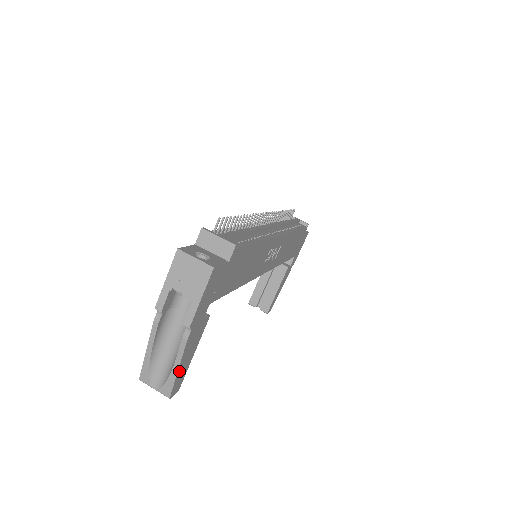
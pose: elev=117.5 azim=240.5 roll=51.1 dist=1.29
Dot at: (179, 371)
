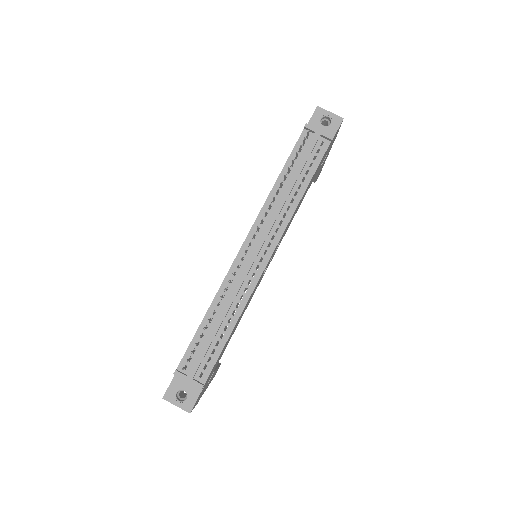
Dot at: occluded
